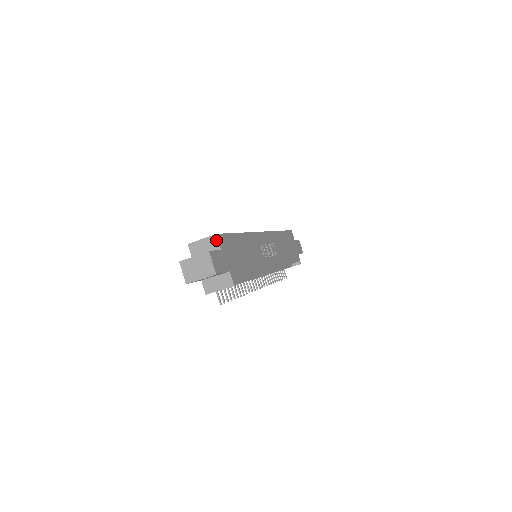
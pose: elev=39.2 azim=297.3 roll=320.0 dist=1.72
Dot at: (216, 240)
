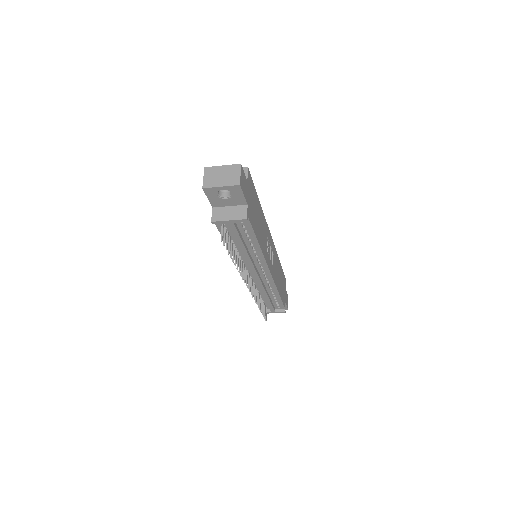
Dot at: (246, 172)
